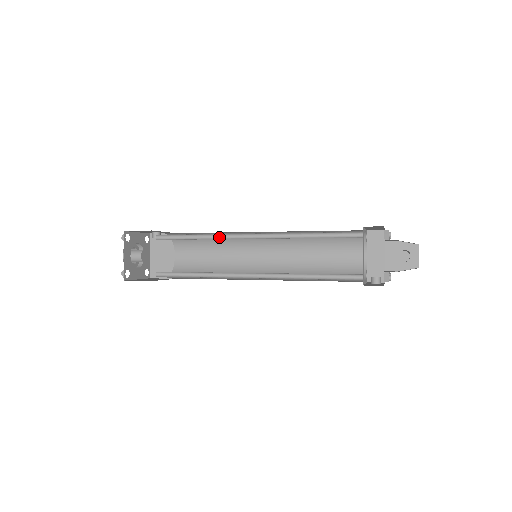
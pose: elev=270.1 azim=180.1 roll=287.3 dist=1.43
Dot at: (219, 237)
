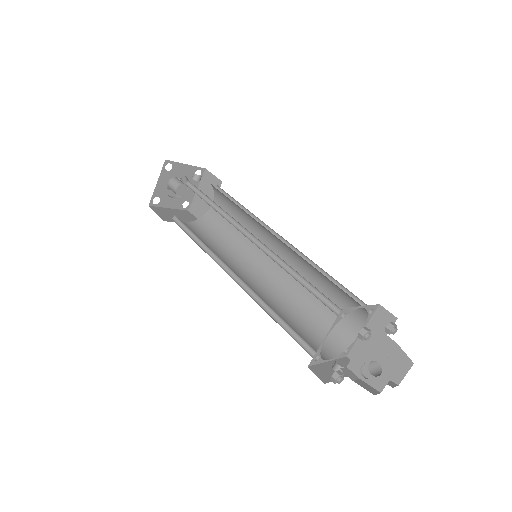
Dot at: (229, 217)
